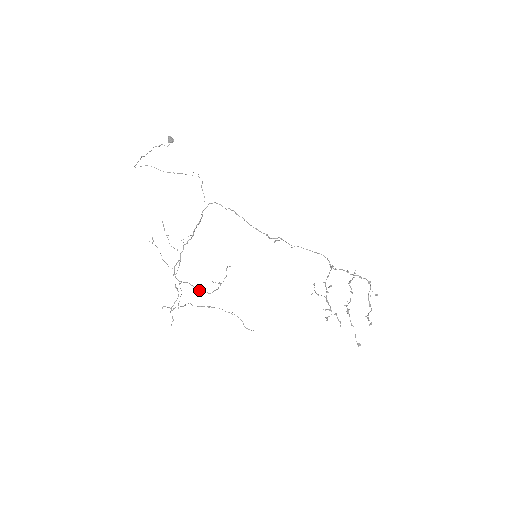
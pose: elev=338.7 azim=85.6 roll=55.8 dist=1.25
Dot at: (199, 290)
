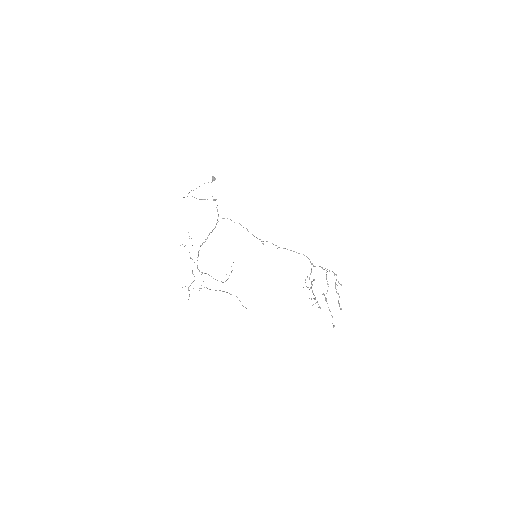
Dot at: (215, 279)
